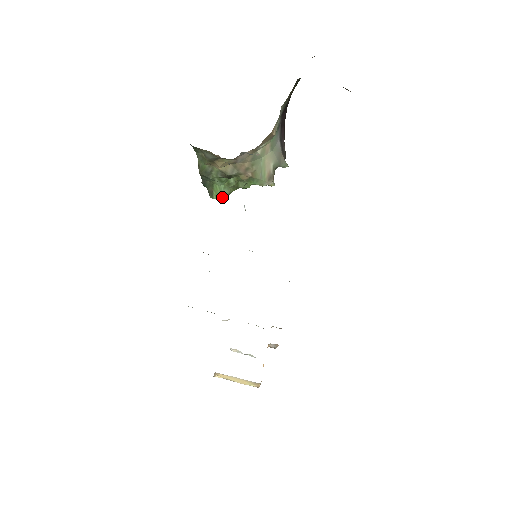
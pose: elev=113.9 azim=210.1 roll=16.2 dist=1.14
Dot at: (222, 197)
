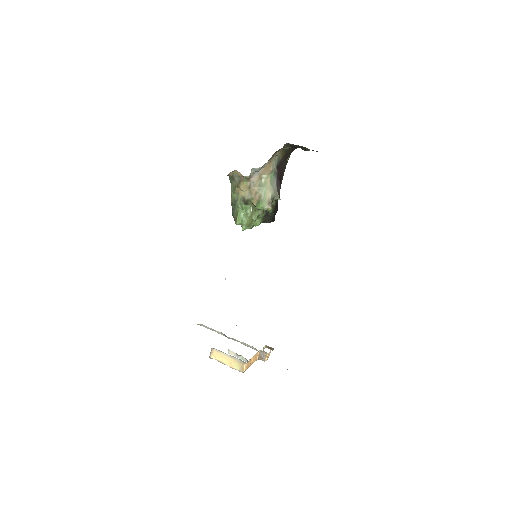
Dot at: (242, 224)
